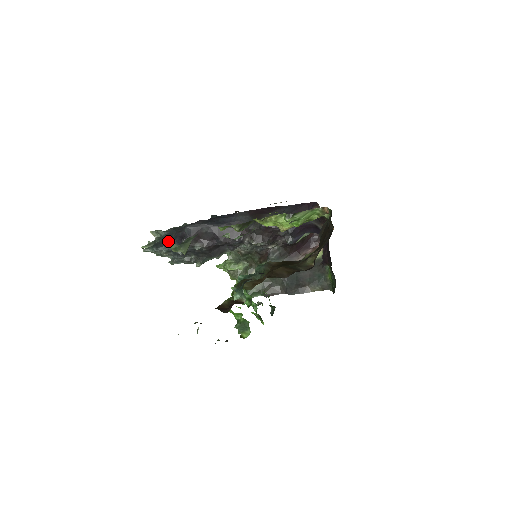
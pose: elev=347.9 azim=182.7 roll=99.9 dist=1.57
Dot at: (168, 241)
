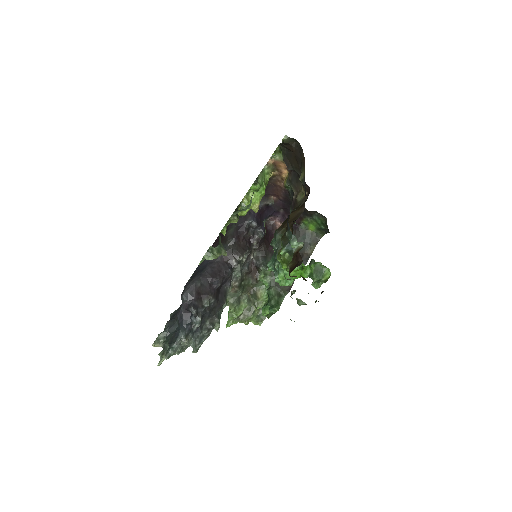
Dot at: (205, 256)
